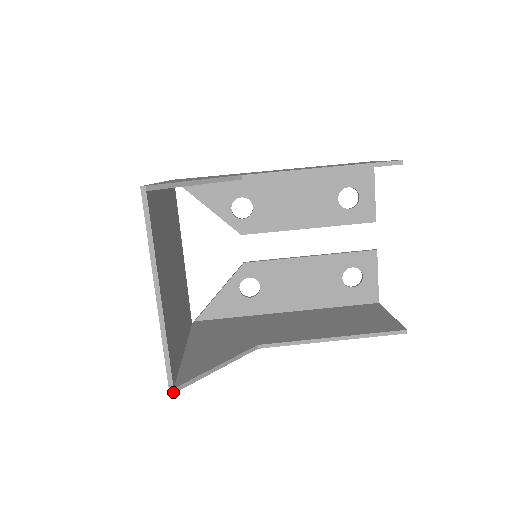
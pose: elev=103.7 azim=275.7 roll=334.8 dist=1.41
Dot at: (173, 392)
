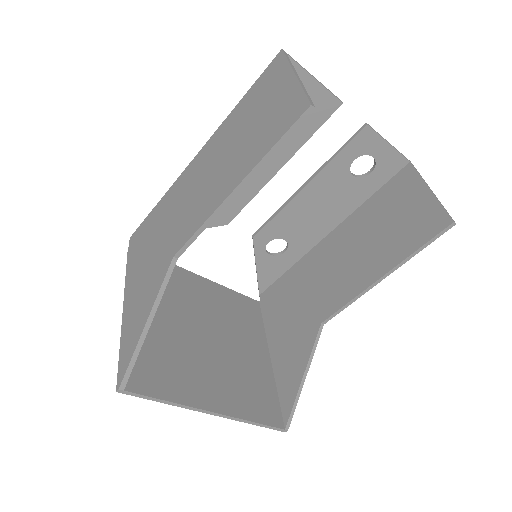
Dot at: occluded
